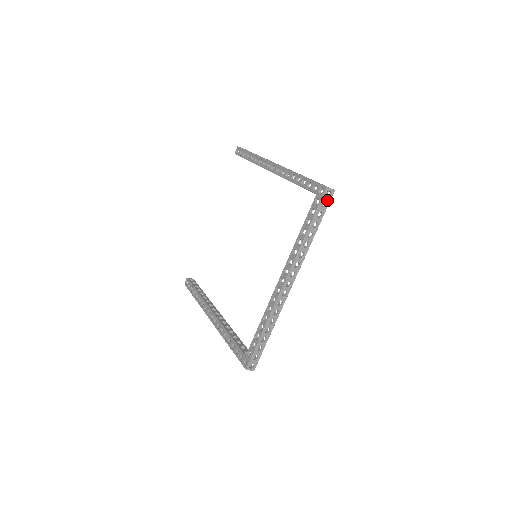
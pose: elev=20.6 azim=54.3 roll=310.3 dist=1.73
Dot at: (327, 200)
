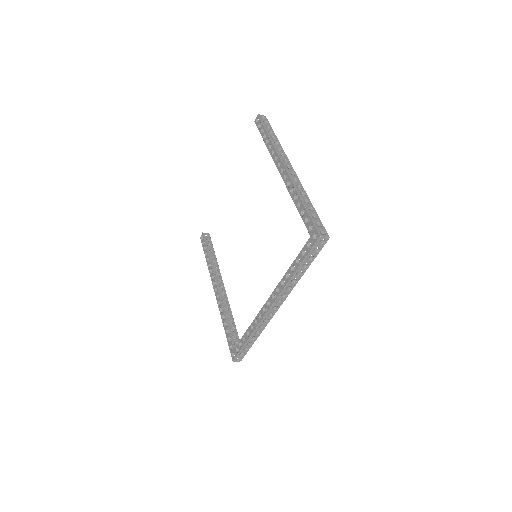
Dot at: (320, 246)
